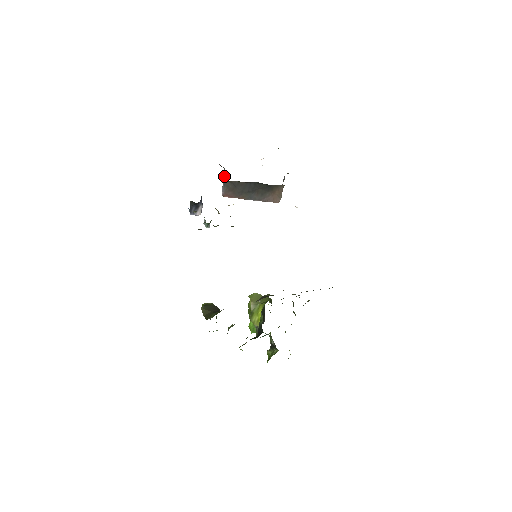
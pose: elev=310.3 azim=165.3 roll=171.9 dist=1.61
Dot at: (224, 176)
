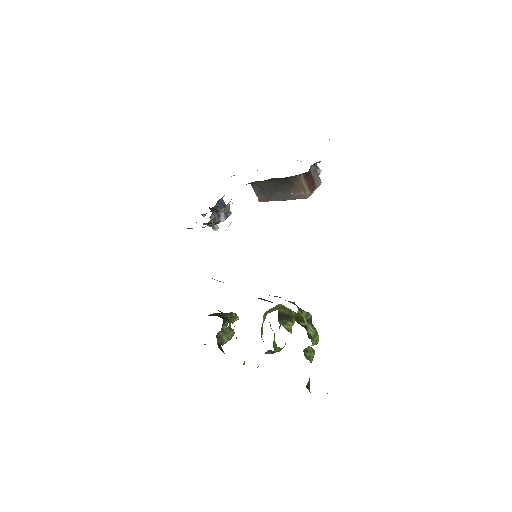
Dot at: occluded
